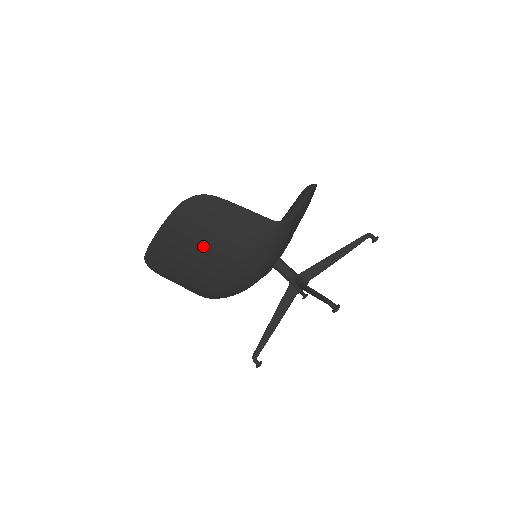
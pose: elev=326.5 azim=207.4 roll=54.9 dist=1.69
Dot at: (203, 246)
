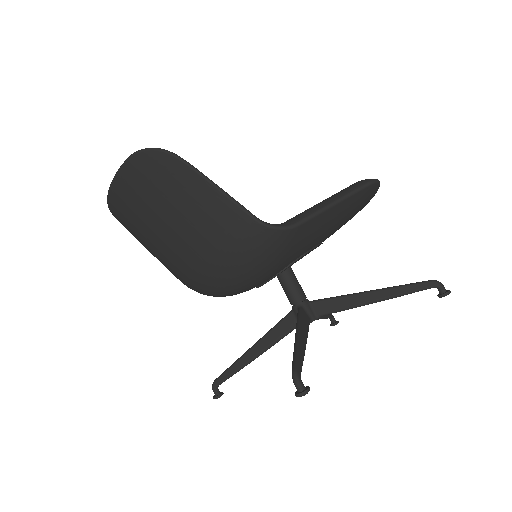
Dot at: (161, 223)
